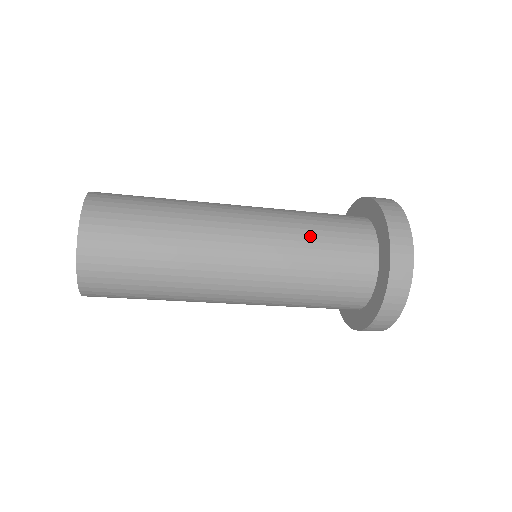
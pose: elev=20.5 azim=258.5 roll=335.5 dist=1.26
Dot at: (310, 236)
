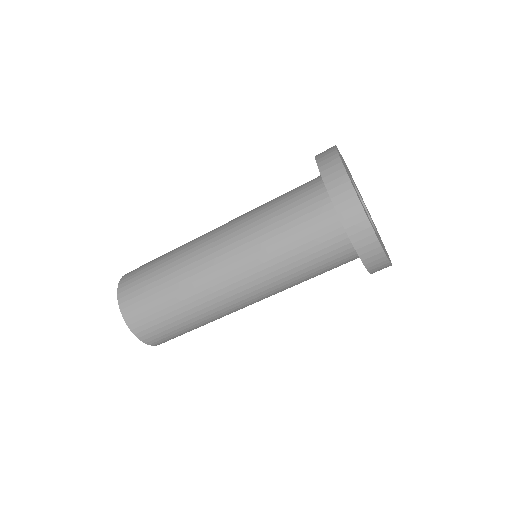
Dot at: occluded
